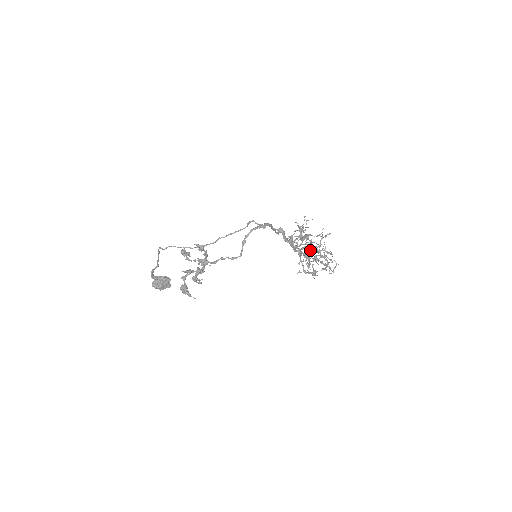
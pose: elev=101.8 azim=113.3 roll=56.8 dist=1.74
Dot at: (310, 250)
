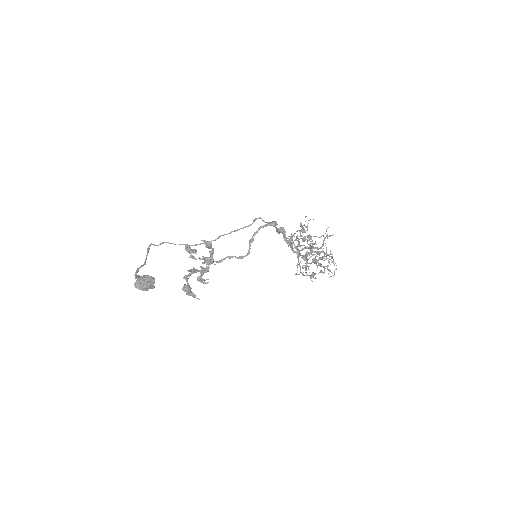
Dot at: (312, 251)
